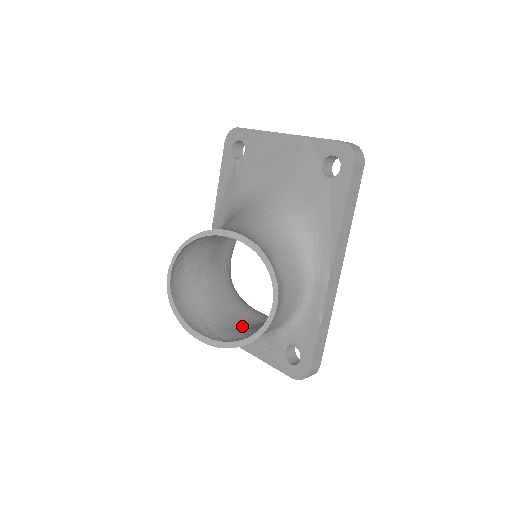
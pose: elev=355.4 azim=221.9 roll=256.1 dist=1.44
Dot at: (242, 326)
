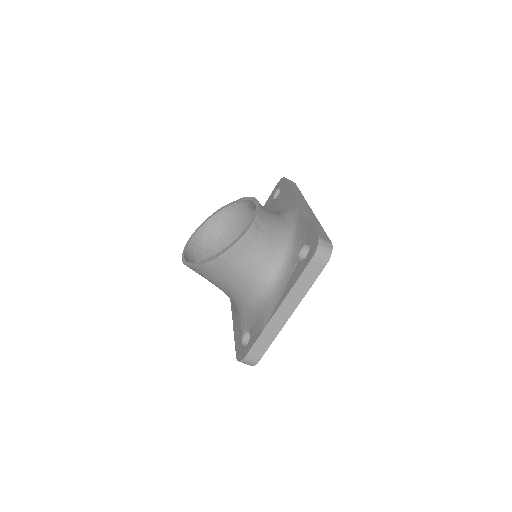
Dot at: occluded
